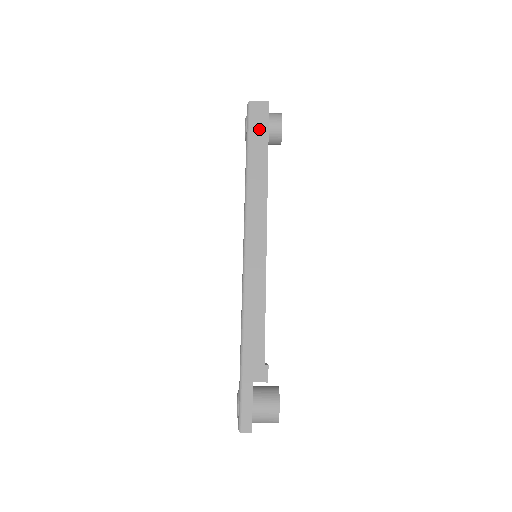
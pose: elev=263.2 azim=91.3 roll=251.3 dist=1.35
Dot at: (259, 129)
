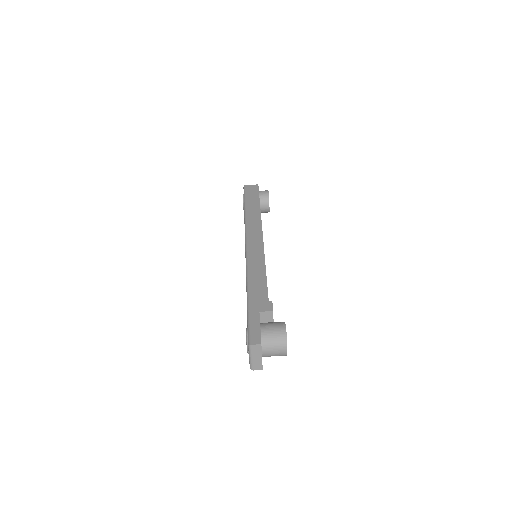
Dot at: (252, 195)
